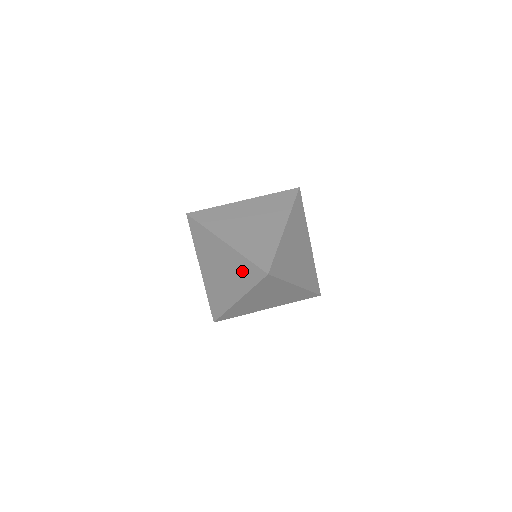
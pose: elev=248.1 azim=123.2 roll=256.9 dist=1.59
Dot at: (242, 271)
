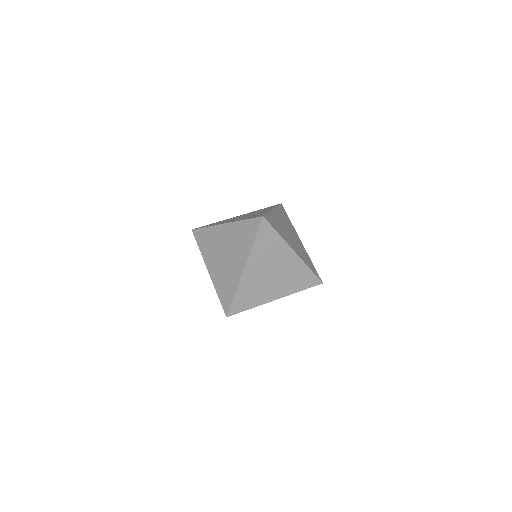
Dot at: (242, 235)
